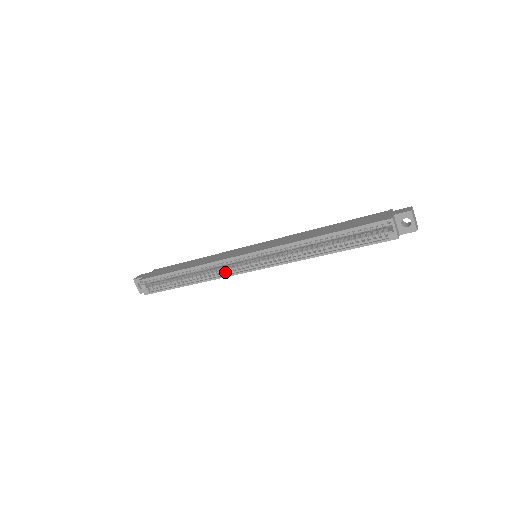
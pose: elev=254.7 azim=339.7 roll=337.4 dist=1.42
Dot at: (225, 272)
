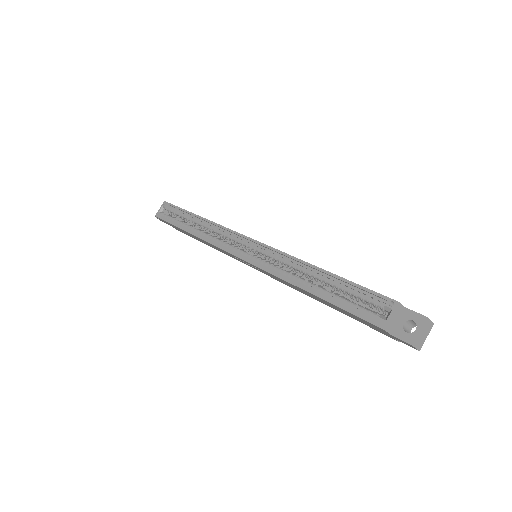
Dot at: (220, 243)
